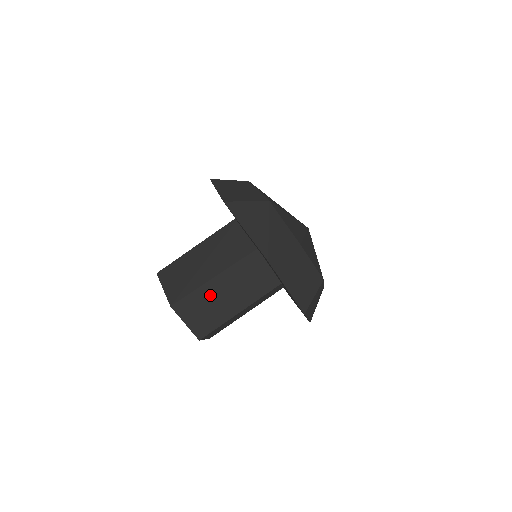
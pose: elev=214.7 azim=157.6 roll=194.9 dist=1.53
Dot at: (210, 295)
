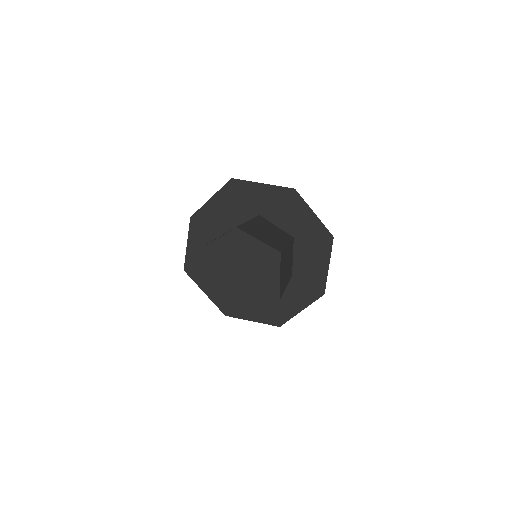
Dot at: (285, 259)
